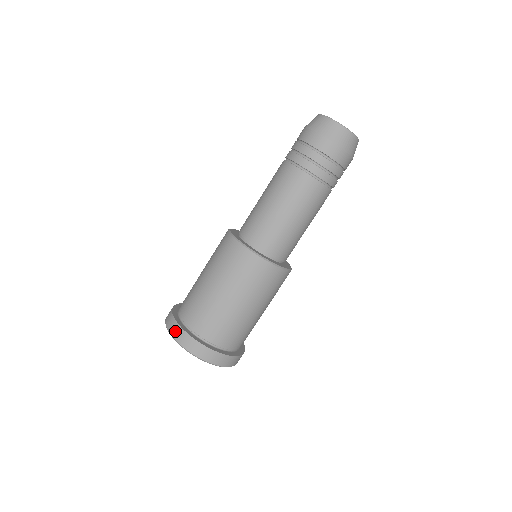
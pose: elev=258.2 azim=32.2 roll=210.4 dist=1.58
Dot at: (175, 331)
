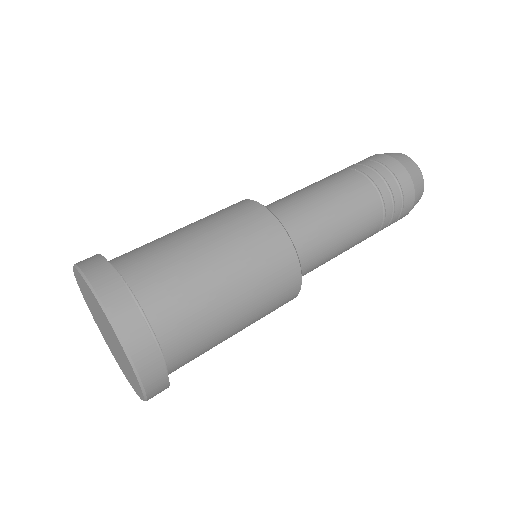
Dot at: (91, 262)
